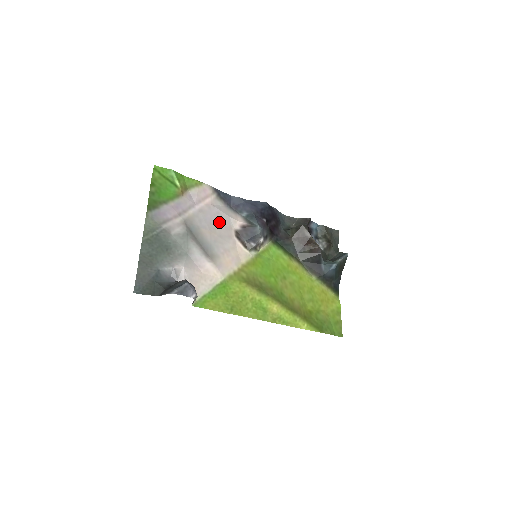
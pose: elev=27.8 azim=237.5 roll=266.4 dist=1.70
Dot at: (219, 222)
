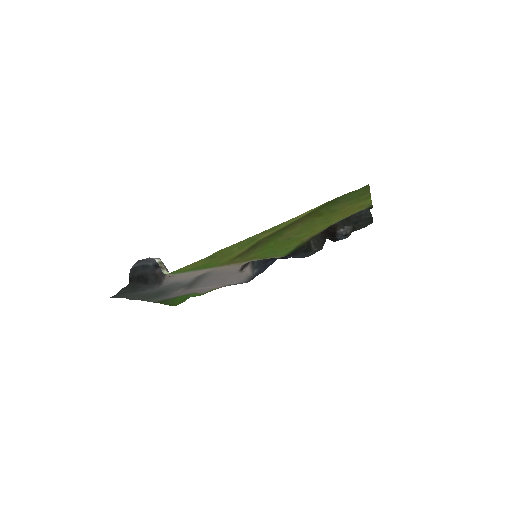
Dot at: (224, 278)
